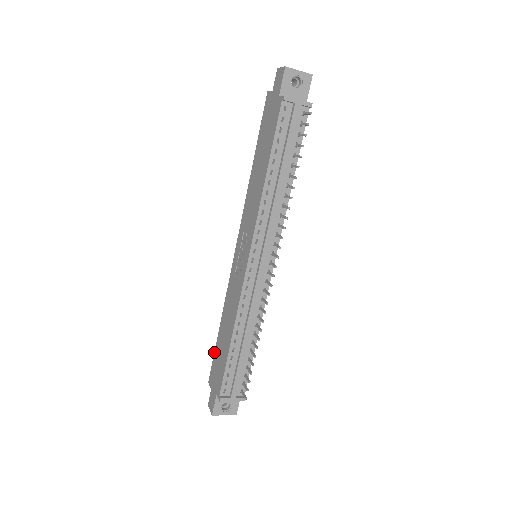
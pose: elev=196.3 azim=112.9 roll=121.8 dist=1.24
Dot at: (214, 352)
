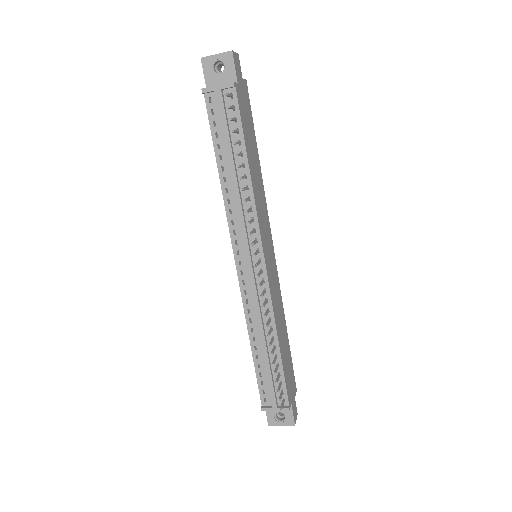
Dot at: occluded
